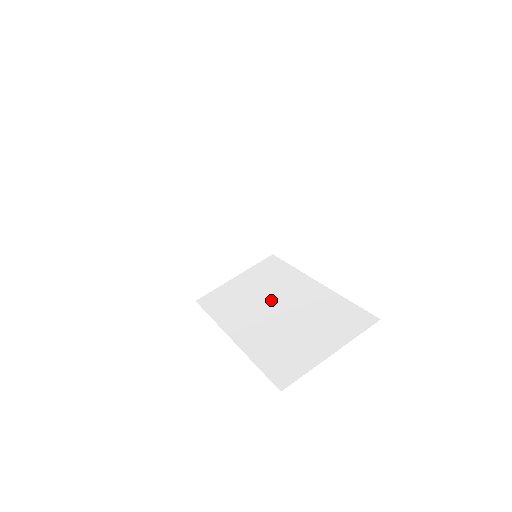
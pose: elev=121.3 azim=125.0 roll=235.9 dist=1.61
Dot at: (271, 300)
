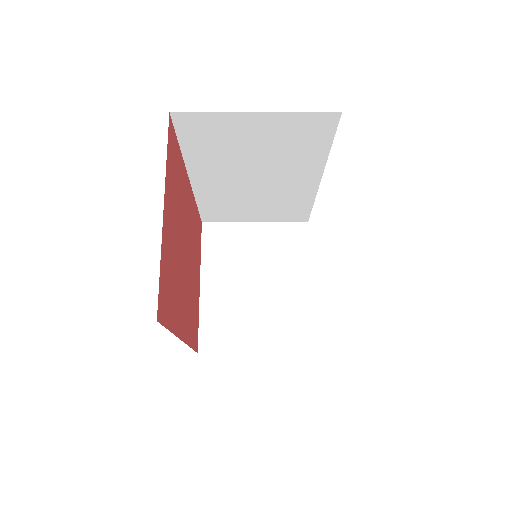
Dot at: occluded
